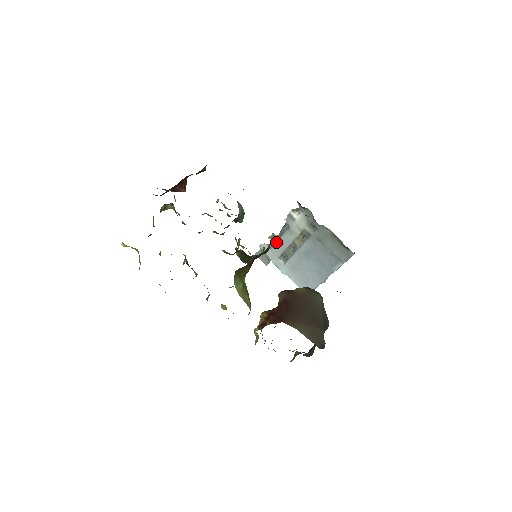
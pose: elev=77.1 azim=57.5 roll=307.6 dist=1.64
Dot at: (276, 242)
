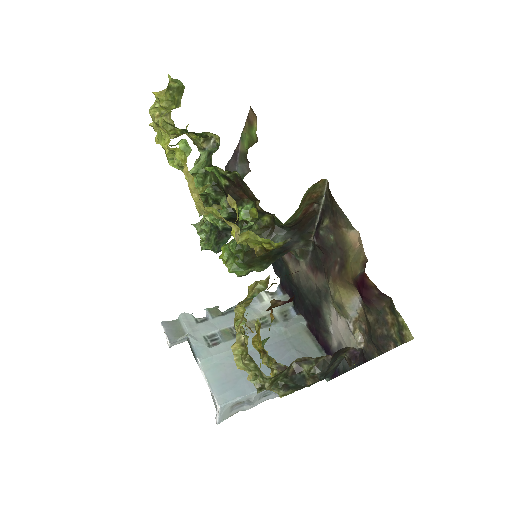
Dot at: (214, 317)
